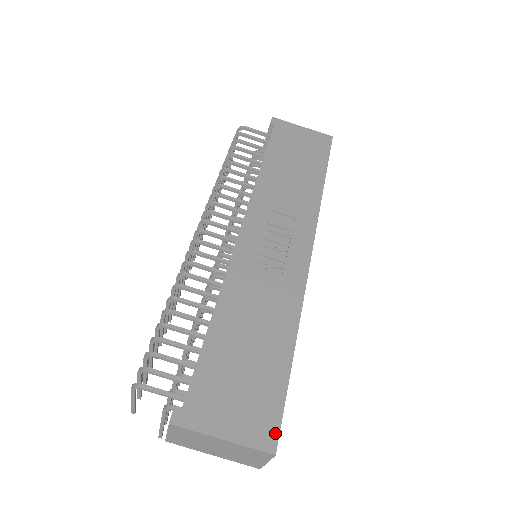
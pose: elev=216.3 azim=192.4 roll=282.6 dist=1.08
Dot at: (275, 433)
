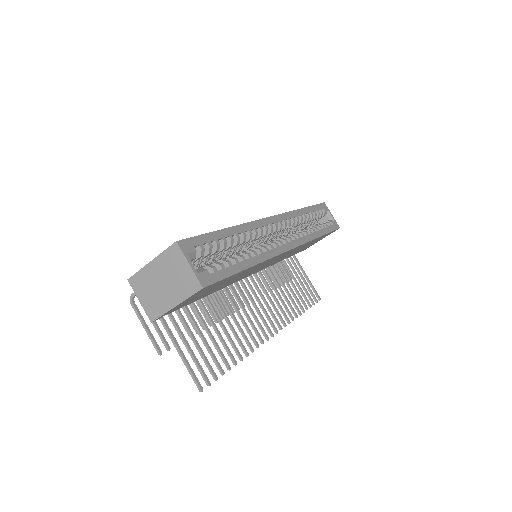
Dot at: (184, 240)
